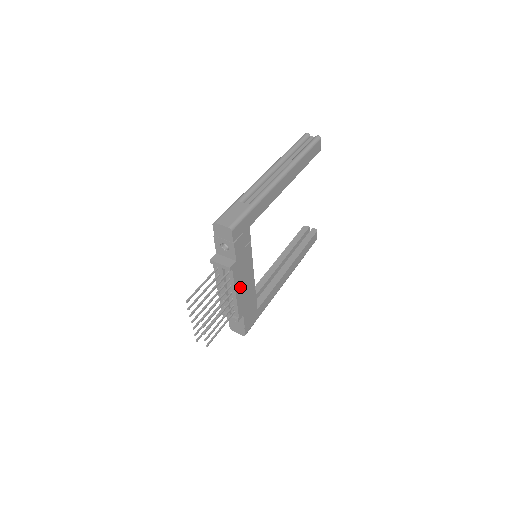
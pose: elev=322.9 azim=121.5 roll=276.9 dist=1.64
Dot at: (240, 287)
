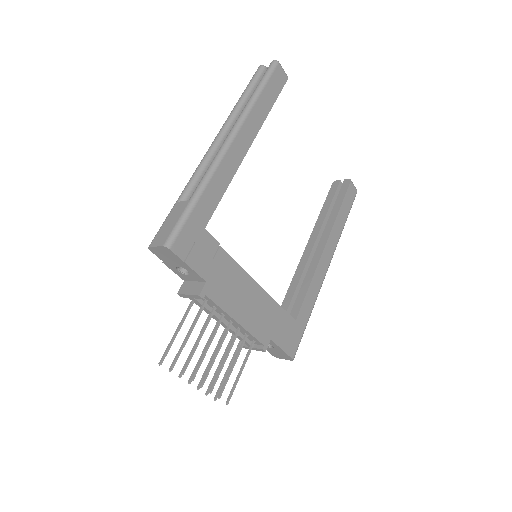
Dot at: (239, 309)
